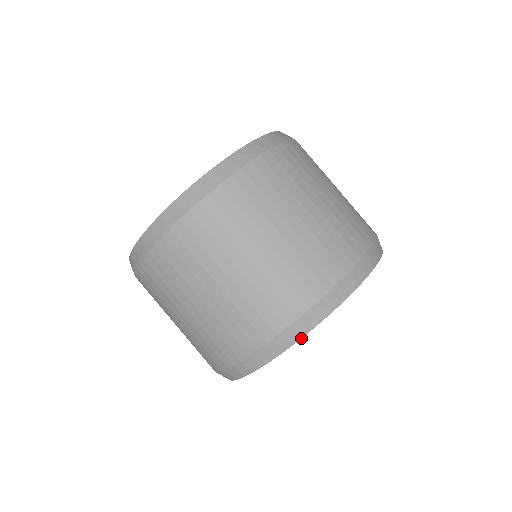
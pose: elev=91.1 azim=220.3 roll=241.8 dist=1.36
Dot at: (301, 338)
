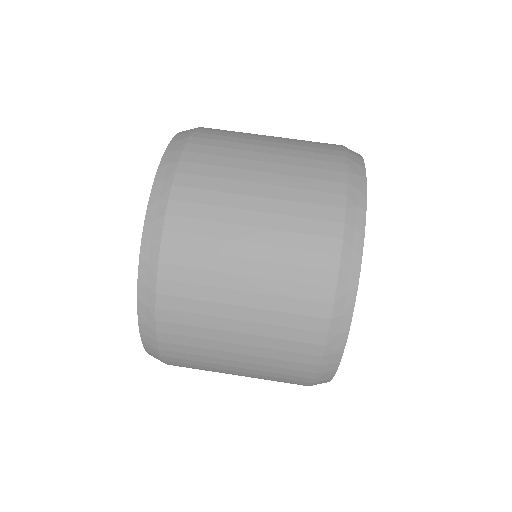
Dot at: (362, 157)
